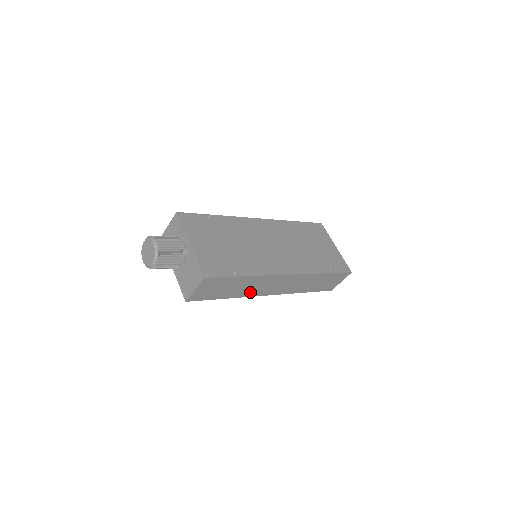
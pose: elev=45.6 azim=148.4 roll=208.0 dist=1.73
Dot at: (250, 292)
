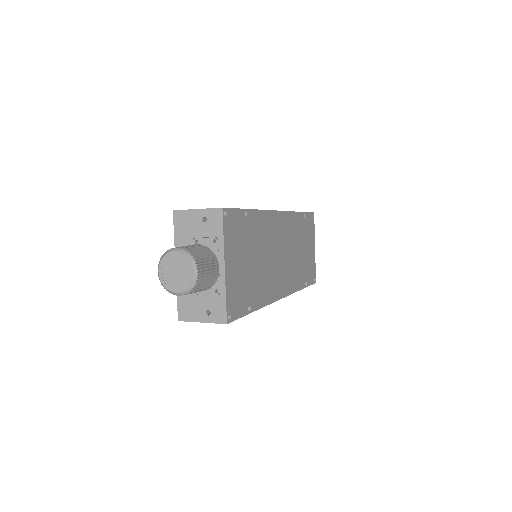
Dot at: occluded
